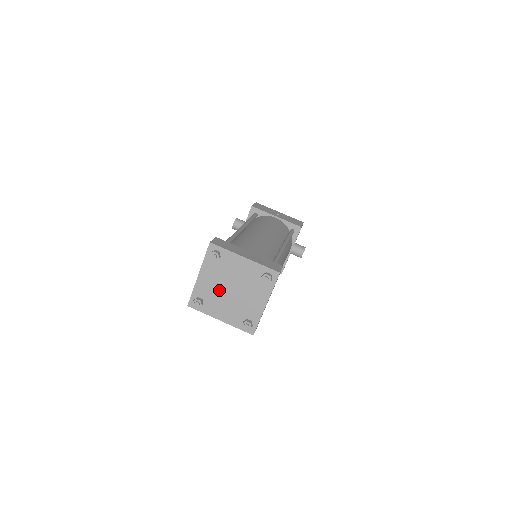
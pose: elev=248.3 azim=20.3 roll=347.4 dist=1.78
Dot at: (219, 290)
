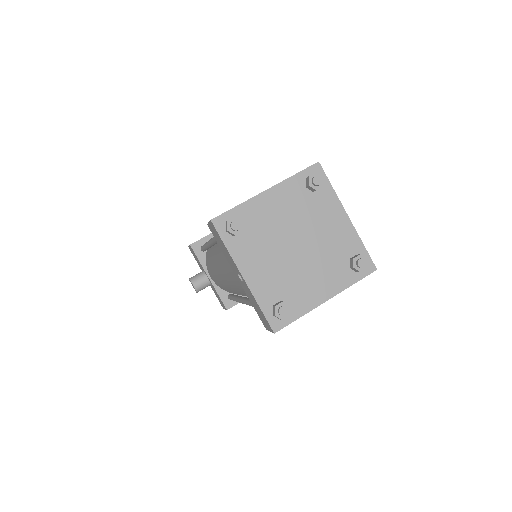
Dot at: (285, 265)
